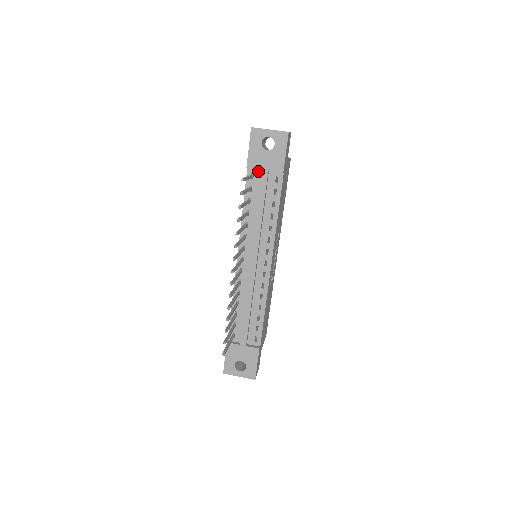
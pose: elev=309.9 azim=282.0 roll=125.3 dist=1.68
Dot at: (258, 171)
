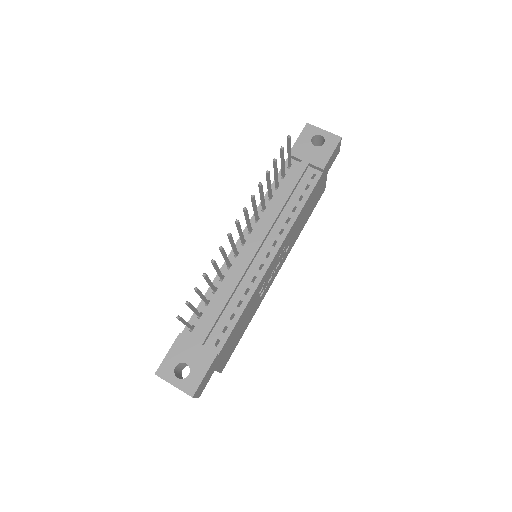
Dot at: (297, 163)
